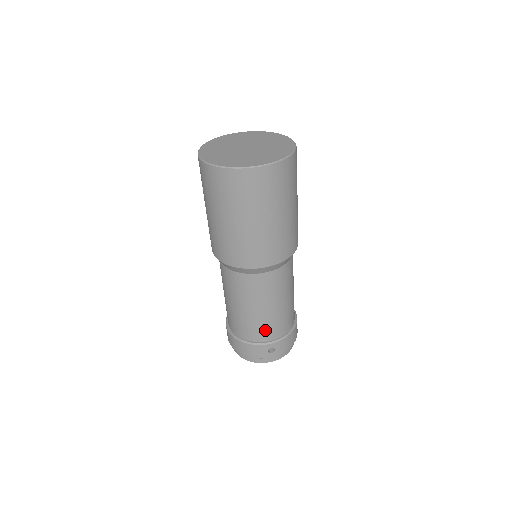
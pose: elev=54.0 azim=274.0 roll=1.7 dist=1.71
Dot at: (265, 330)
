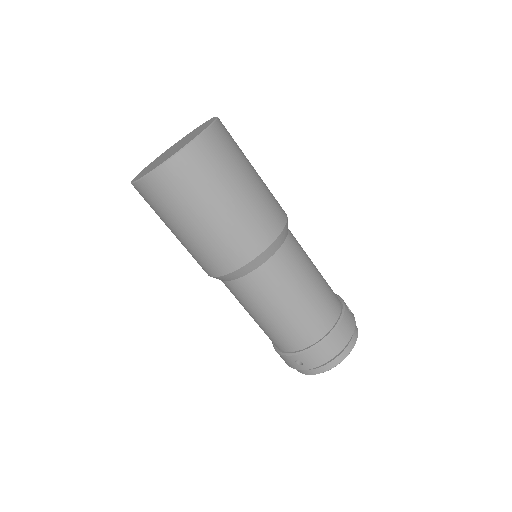
Dot at: (280, 340)
